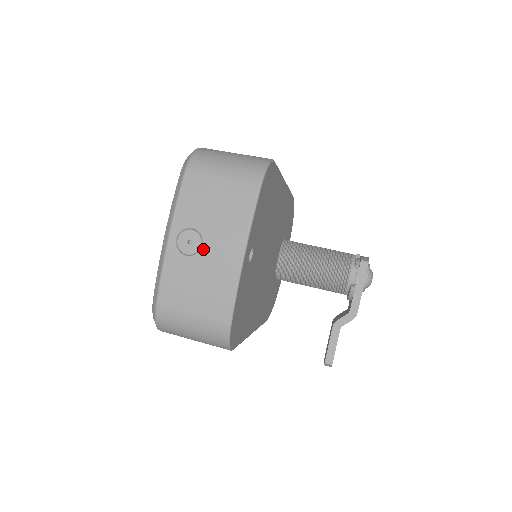
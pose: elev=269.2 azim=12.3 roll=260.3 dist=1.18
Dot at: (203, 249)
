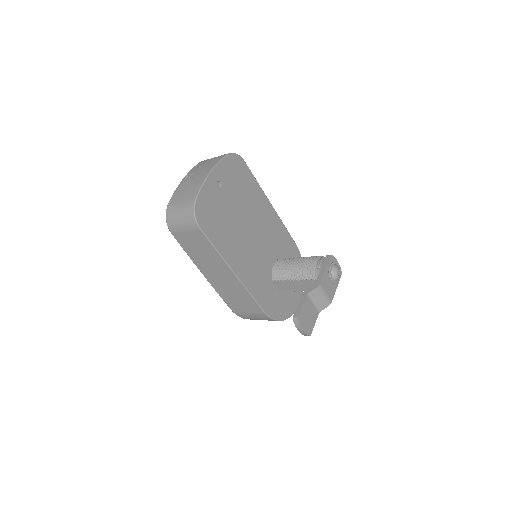
Dot at: (194, 177)
